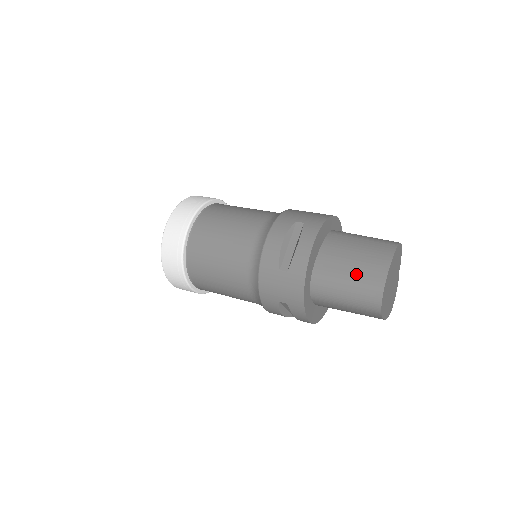
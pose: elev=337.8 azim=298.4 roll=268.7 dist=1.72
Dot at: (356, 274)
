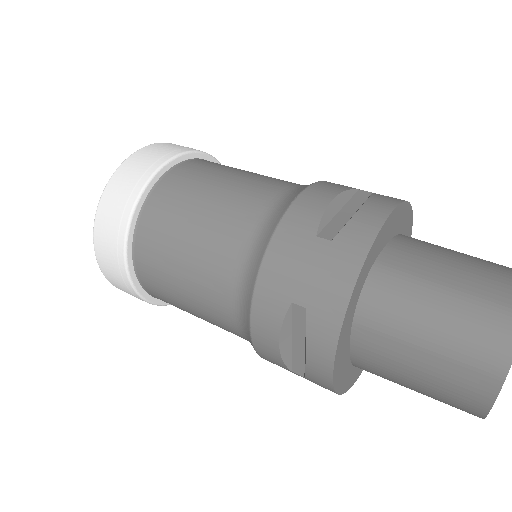
Dot at: (465, 284)
